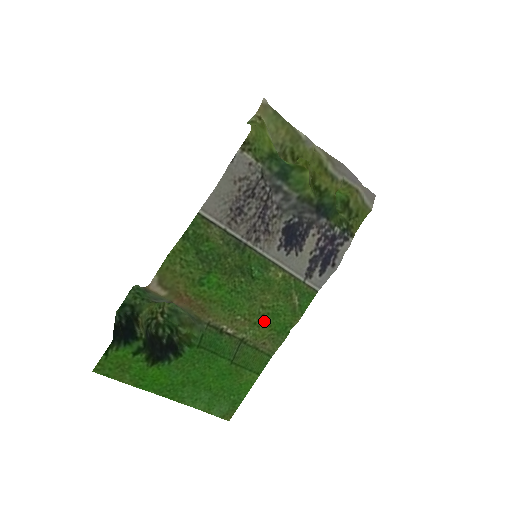
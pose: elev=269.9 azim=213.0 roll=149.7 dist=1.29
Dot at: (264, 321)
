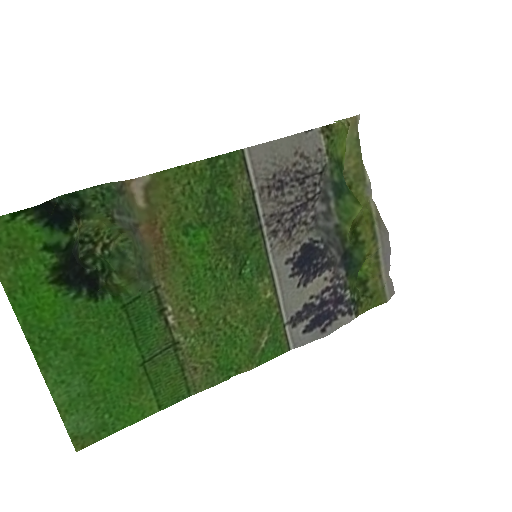
Dot at: (215, 339)
